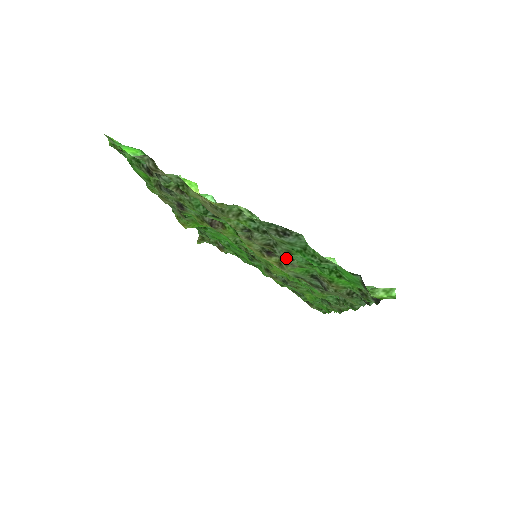
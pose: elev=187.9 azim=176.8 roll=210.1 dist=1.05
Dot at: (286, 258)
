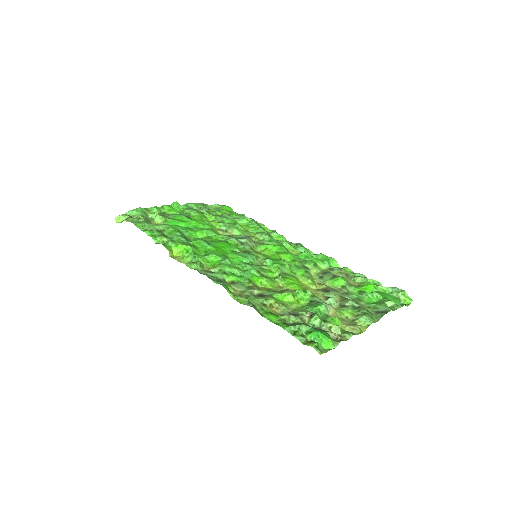
Dot at: (343, 293)
